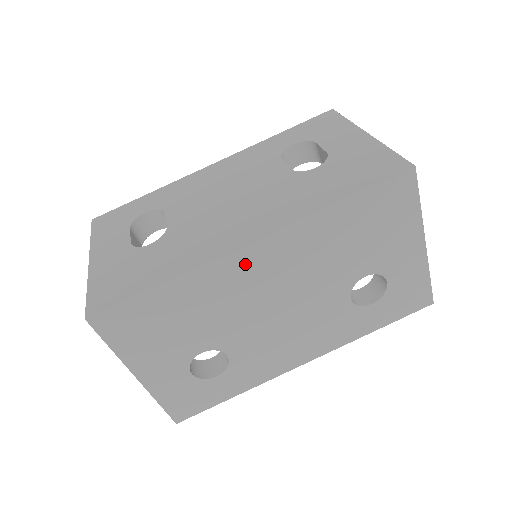
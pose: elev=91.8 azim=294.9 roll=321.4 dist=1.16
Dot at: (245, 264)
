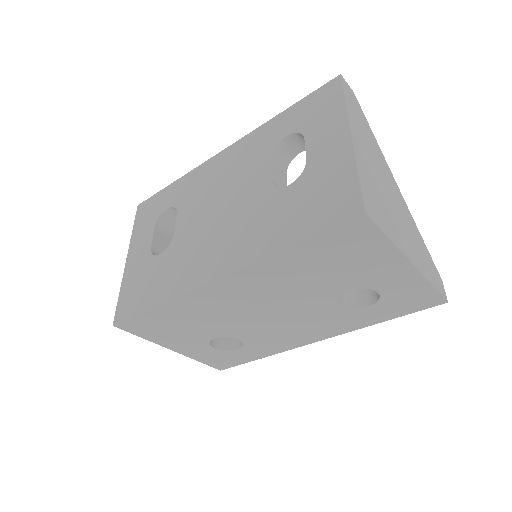
Dot at: (218, 292)
